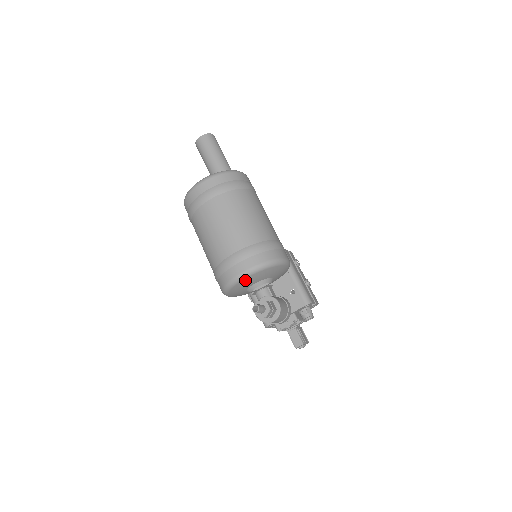
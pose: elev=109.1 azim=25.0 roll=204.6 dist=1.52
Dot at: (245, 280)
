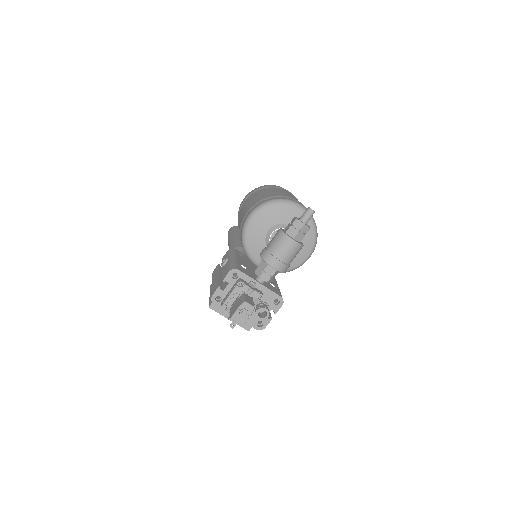
Dot at: (298, 211)
